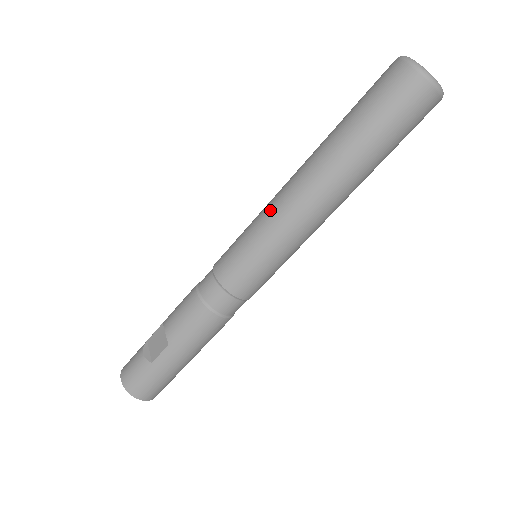
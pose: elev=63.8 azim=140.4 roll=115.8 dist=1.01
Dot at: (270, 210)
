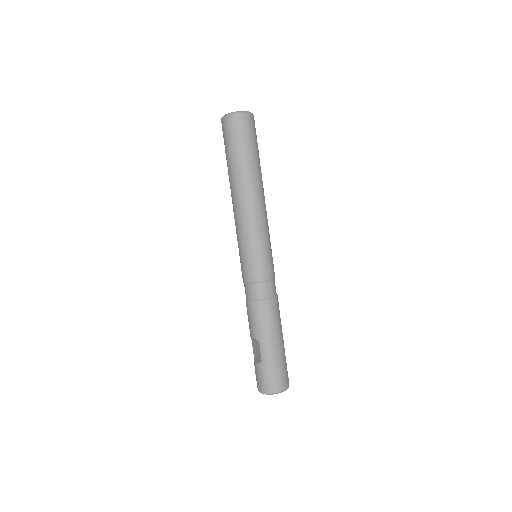
Dot at: (236, 227)
